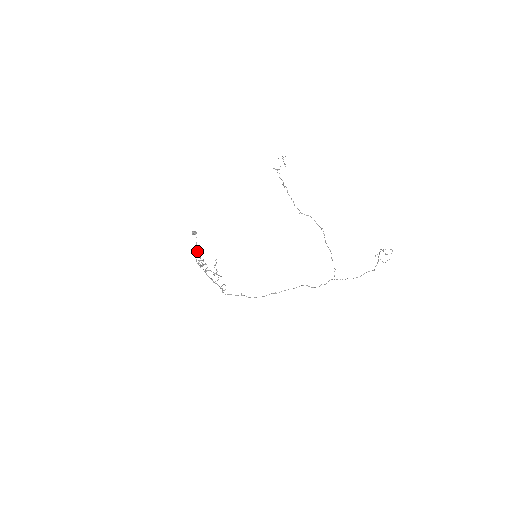
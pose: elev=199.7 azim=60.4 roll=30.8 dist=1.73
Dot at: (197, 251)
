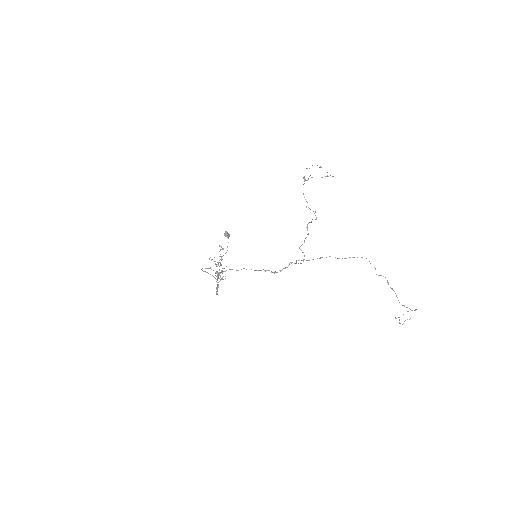
Dot at: occluded
